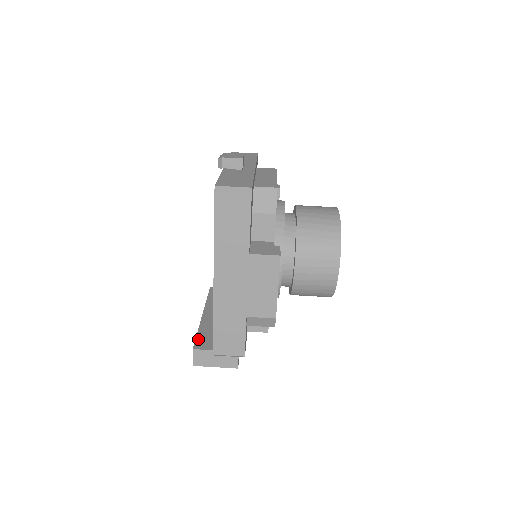
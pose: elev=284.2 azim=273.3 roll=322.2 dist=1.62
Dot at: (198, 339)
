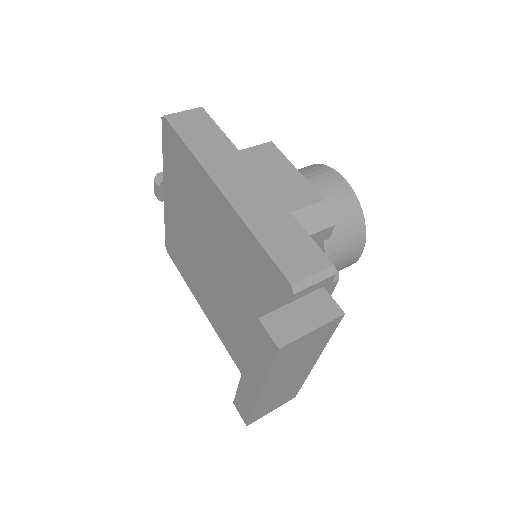
Dot at: occluded
